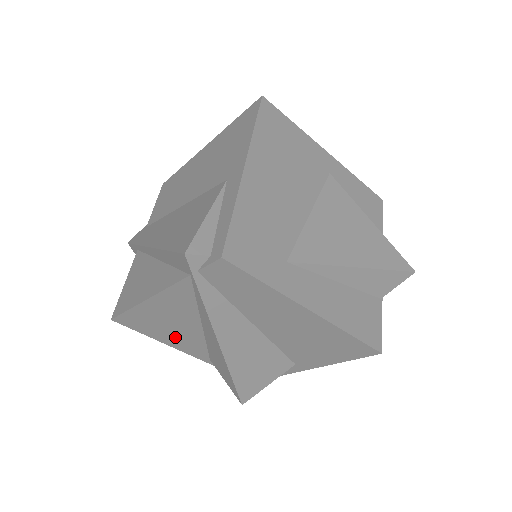
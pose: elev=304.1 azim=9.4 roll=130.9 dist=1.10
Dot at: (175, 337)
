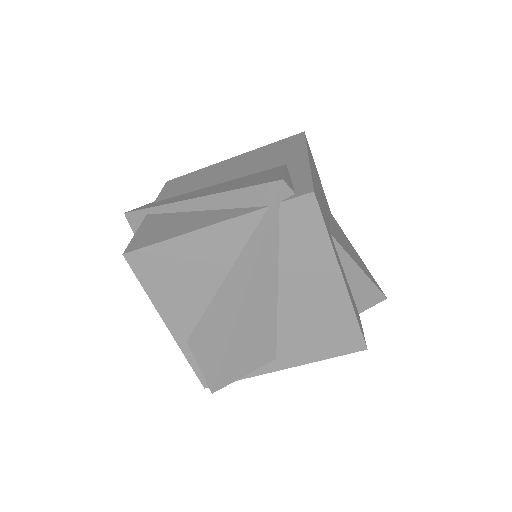
Dot at: (176, 296)
